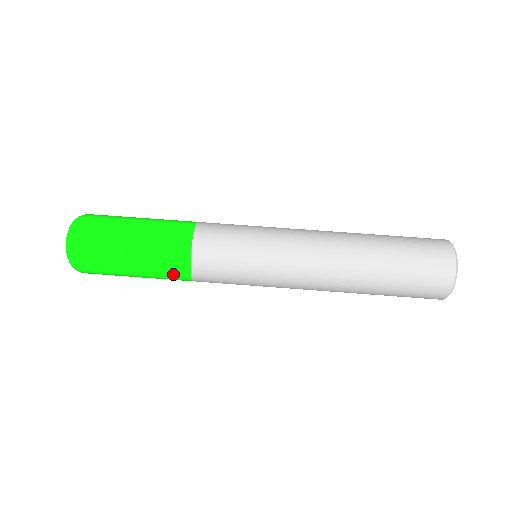
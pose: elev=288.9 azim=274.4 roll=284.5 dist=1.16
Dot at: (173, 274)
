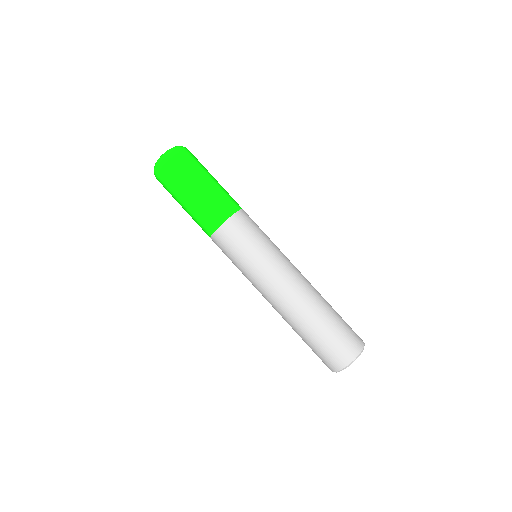
Dot at: (202, 228)
